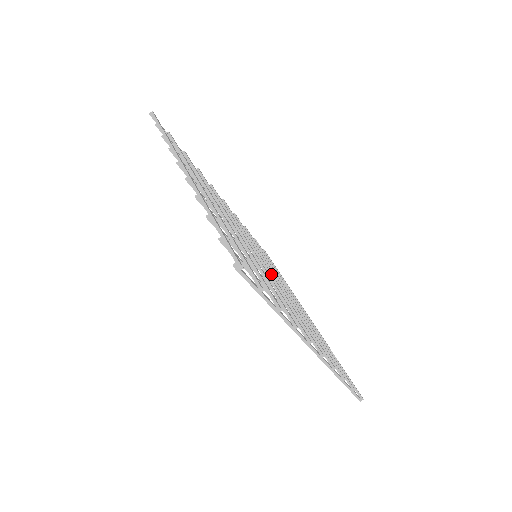
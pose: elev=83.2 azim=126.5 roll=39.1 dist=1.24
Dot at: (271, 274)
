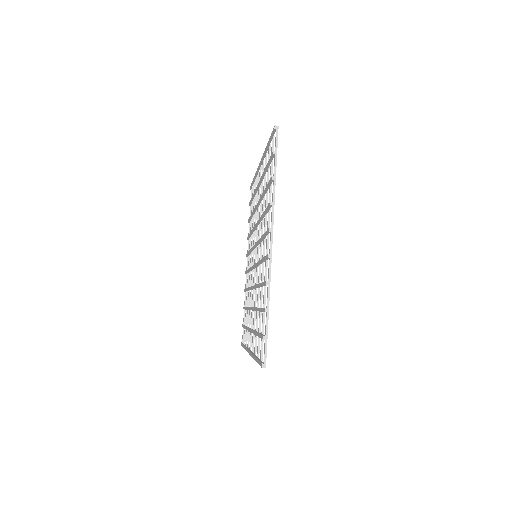
Dot at: occluded
